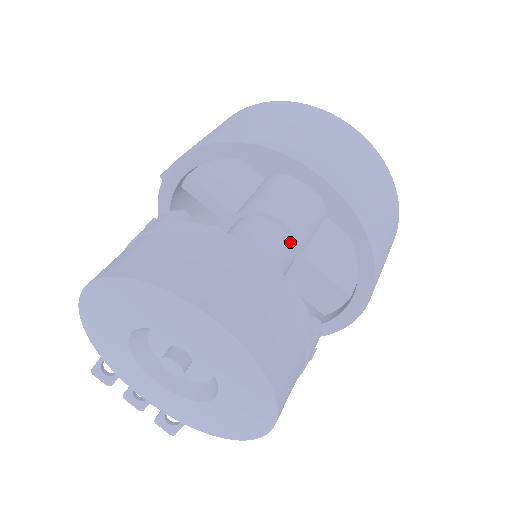
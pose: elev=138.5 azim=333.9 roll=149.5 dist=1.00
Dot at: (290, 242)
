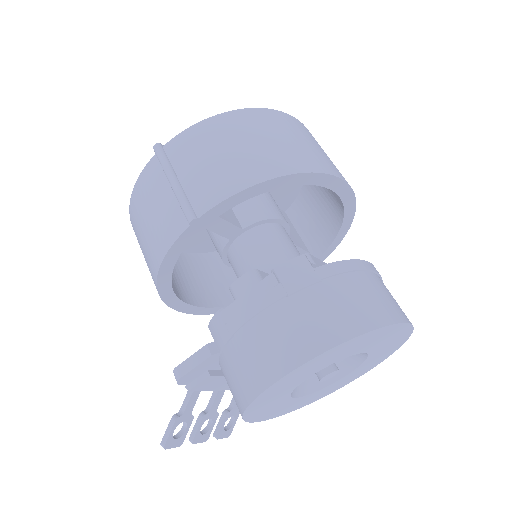
Dot at: occluded
